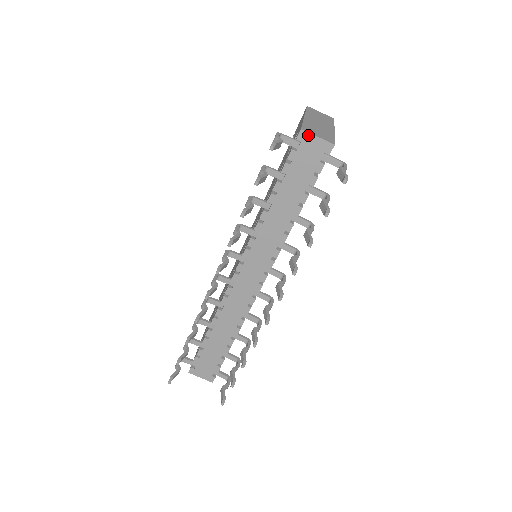
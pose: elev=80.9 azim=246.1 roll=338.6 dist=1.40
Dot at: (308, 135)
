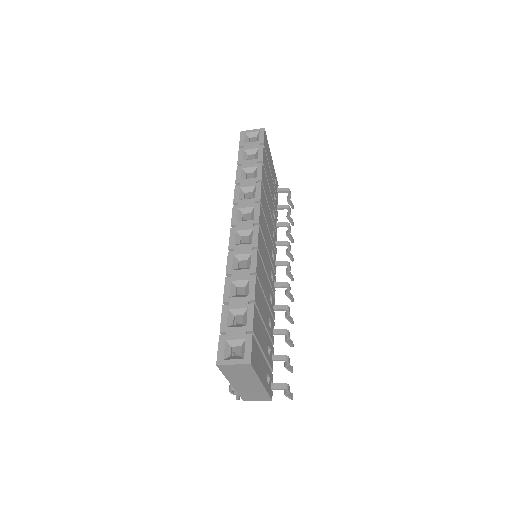
Dot at: (250, 399)
